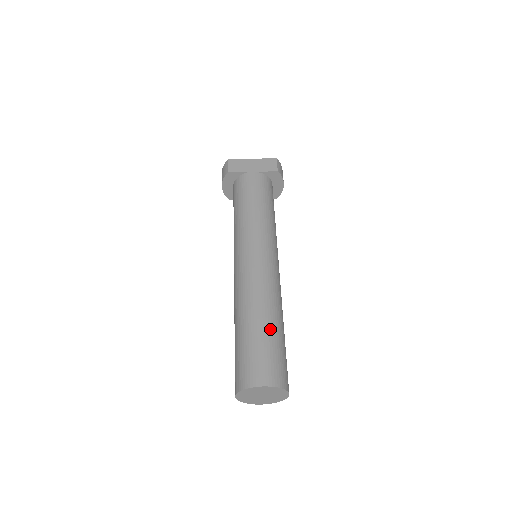
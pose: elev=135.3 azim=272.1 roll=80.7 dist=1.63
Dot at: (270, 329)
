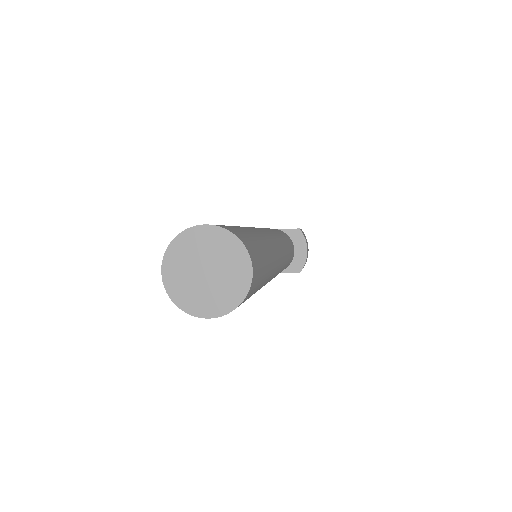
Dot at: (244, 229)
